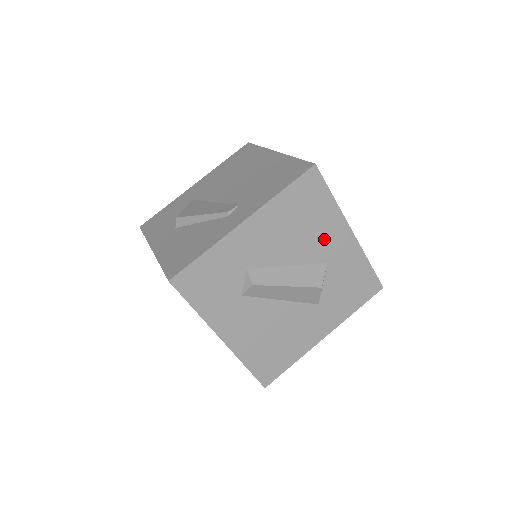
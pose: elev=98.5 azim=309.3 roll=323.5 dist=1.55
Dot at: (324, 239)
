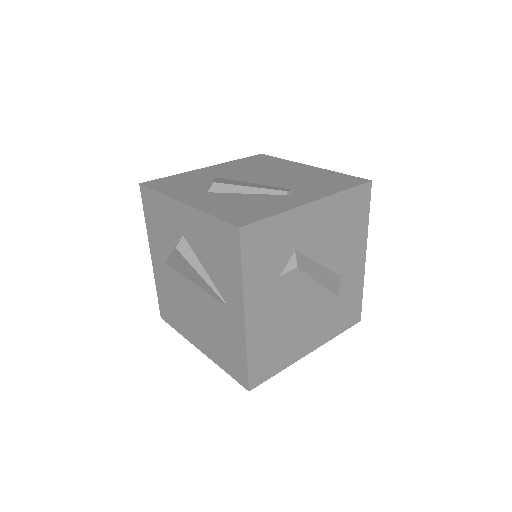
Dot at: (349, 252)
